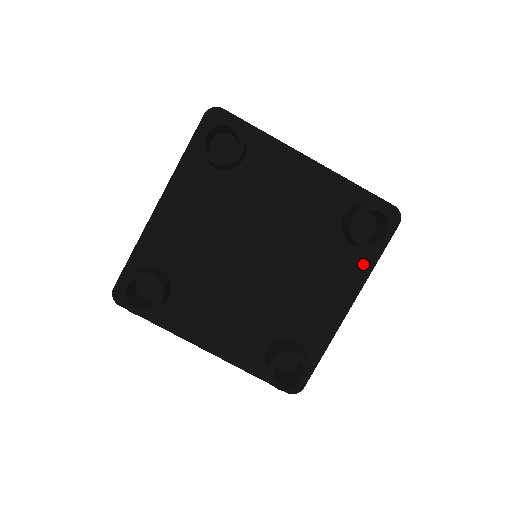
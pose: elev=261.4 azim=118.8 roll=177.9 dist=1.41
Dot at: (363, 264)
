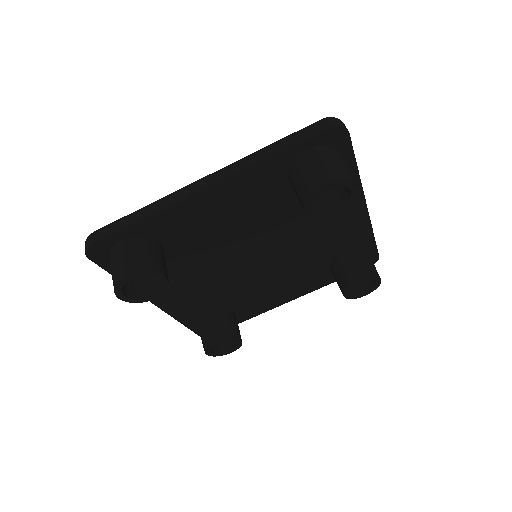
Dot at: occluded
